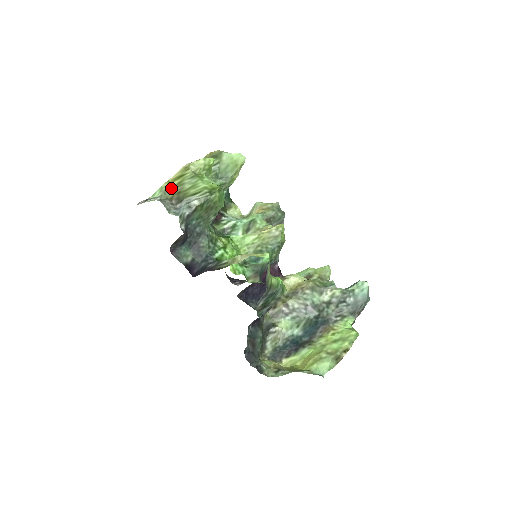
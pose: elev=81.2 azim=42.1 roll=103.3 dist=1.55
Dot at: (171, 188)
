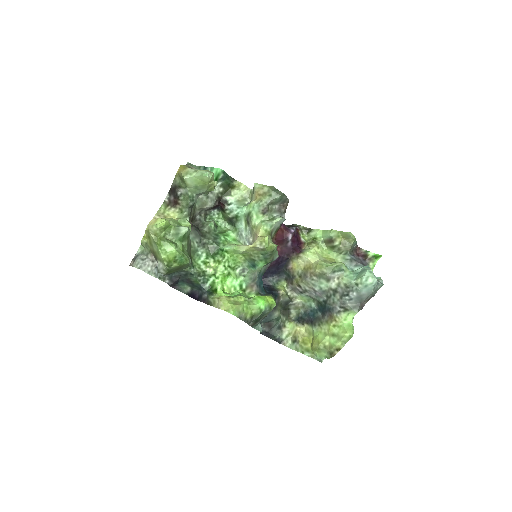
Dot at: (148, 244)
